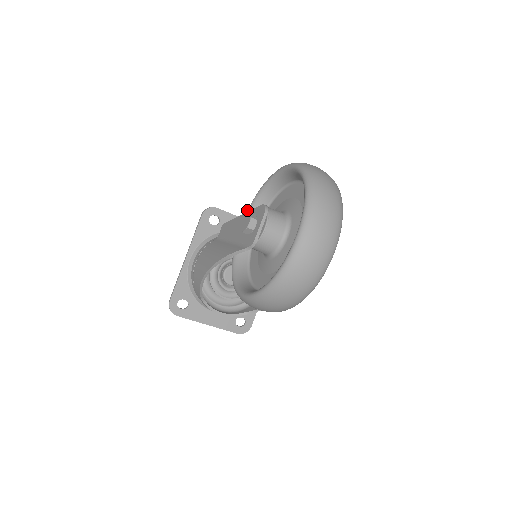
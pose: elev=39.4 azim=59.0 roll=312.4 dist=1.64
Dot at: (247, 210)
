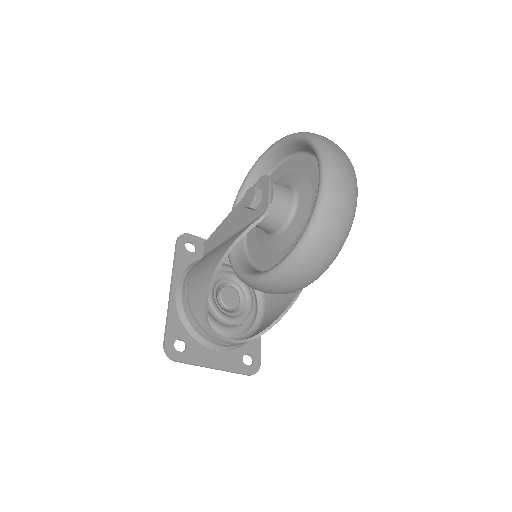
Dot at: occluded
